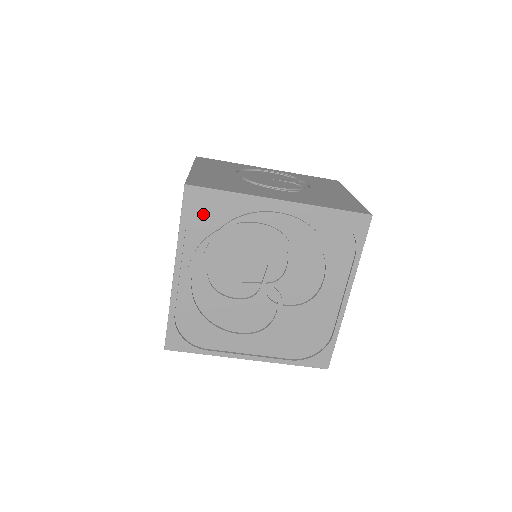
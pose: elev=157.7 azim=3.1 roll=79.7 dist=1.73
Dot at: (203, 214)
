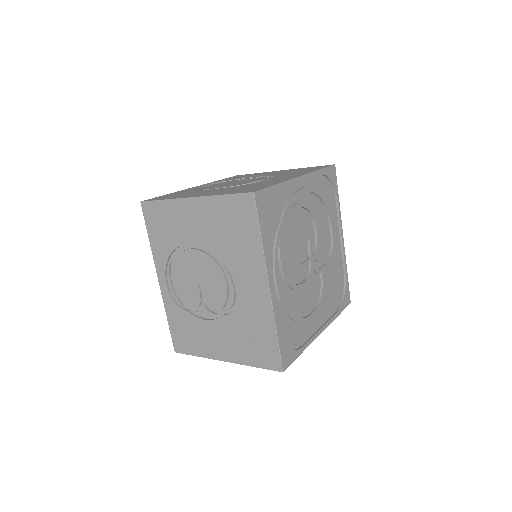
Dot at: (268, 216)
